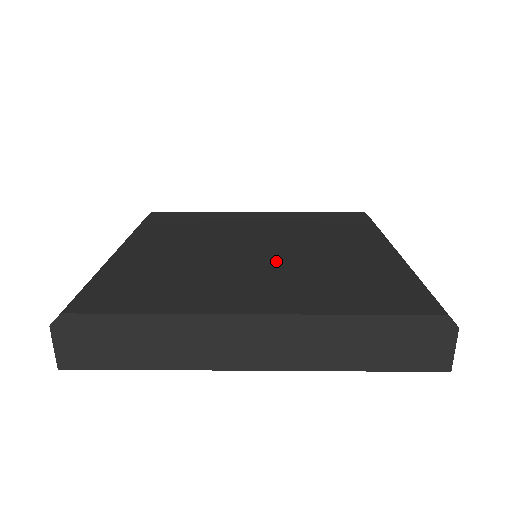
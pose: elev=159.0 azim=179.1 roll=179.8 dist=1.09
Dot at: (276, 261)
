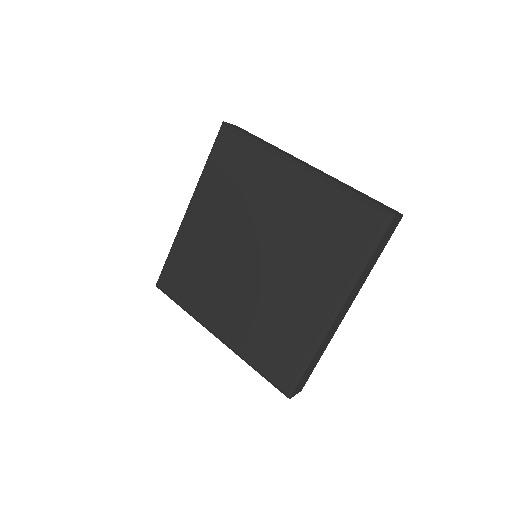
Dot at: (278, 258)
